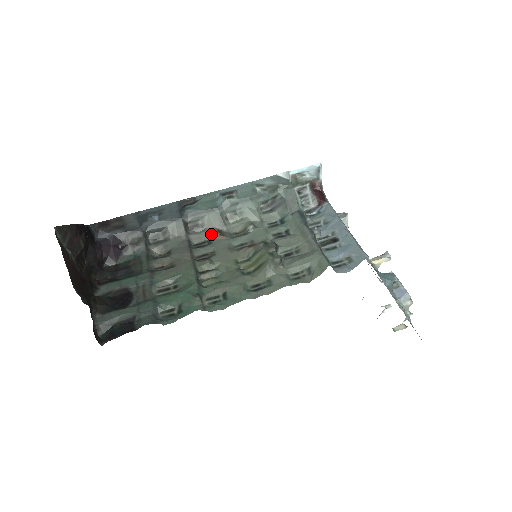
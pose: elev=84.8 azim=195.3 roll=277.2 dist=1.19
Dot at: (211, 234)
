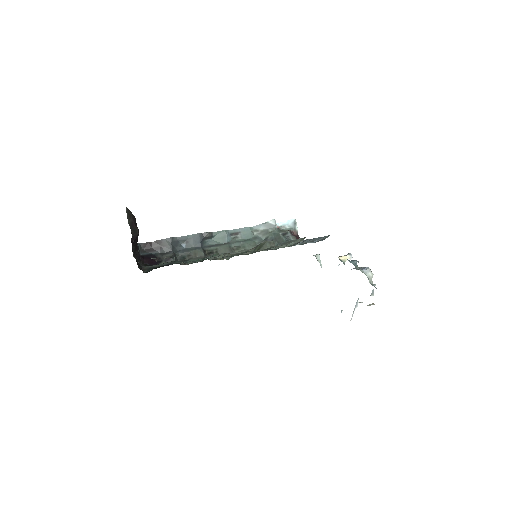
Dot at: occluded
